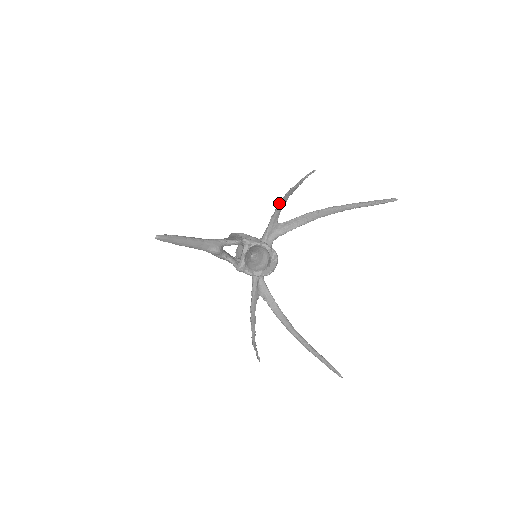
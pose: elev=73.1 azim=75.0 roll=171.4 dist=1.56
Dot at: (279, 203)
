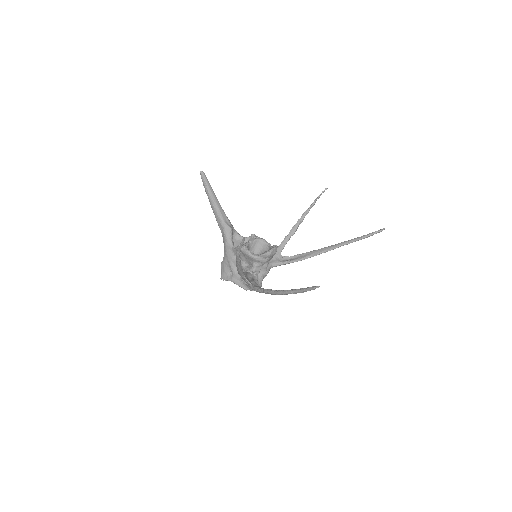
Dot at: (289, 233)
